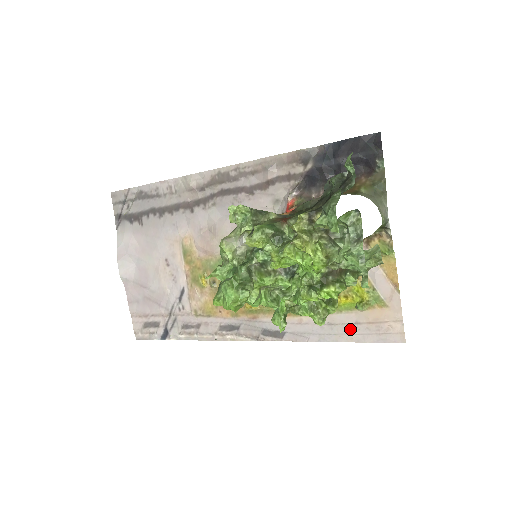
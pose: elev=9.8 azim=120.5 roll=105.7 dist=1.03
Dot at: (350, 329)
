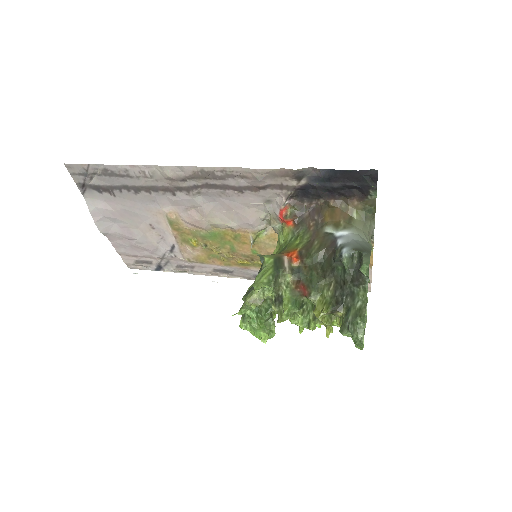
Dot at: occluded
